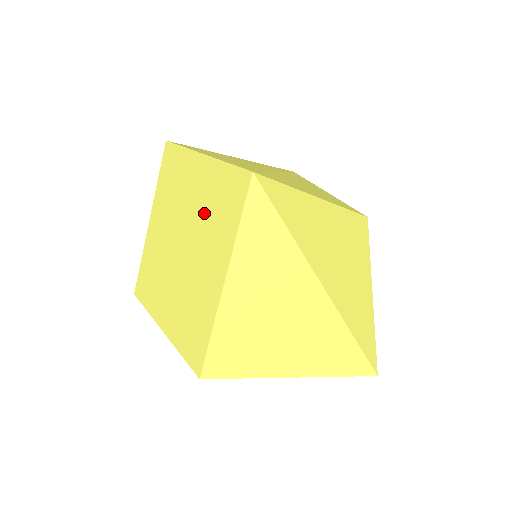
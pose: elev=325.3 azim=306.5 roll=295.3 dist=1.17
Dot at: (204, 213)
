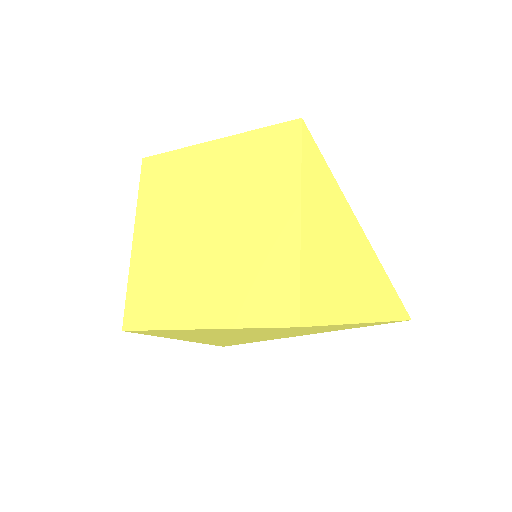
Dot at: (240, 181)
